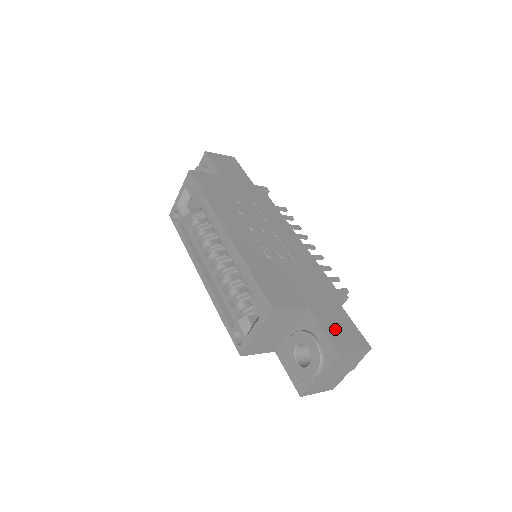
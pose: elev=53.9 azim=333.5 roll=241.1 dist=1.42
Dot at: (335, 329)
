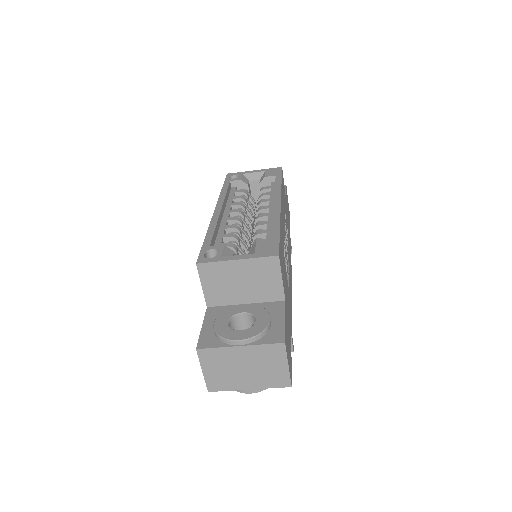
Dot at: occluded
